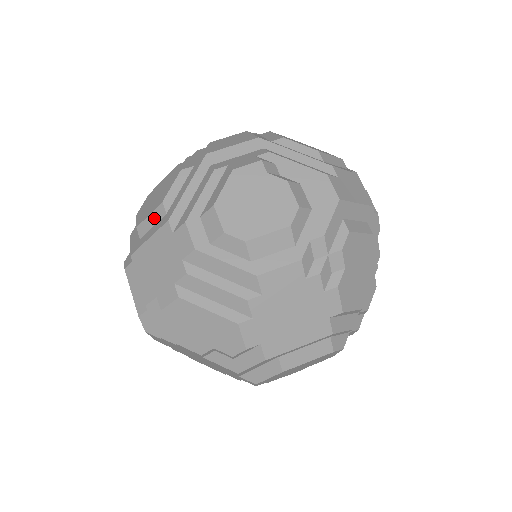
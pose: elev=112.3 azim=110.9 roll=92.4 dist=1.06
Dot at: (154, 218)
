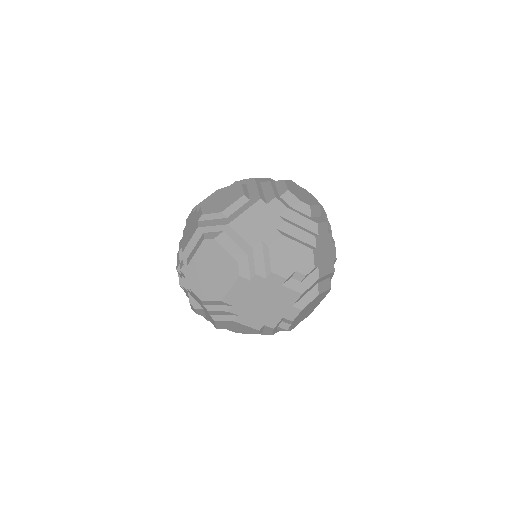
Dot at: (239, 204)
